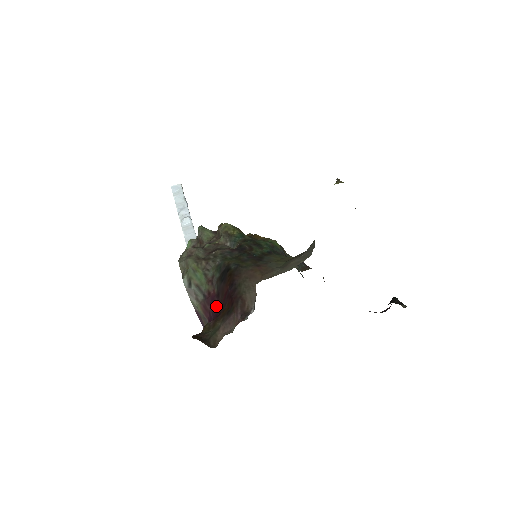
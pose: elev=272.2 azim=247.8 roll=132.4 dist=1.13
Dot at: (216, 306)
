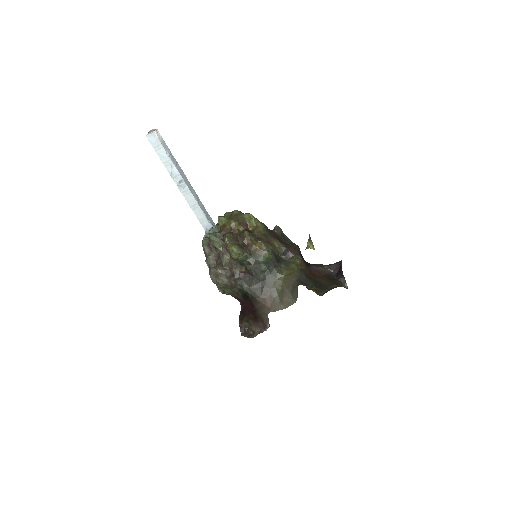
Dot at: (244, 305)
